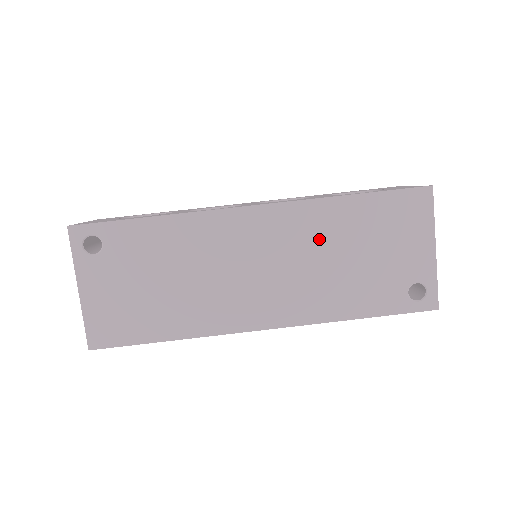
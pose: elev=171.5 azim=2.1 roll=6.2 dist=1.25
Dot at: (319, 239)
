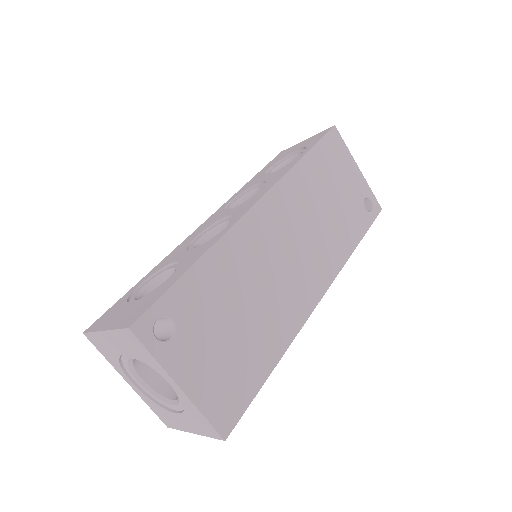
Dot at: (308, 202)
